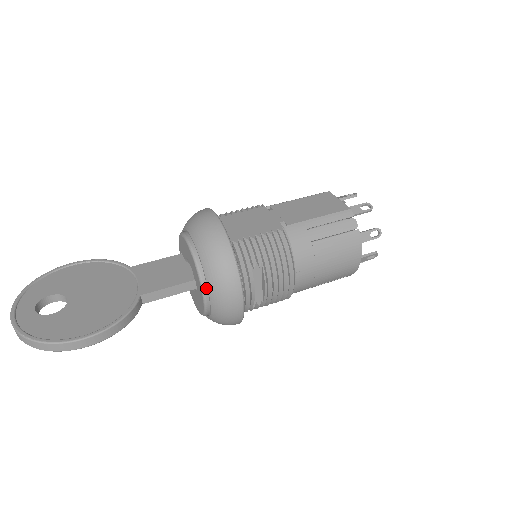
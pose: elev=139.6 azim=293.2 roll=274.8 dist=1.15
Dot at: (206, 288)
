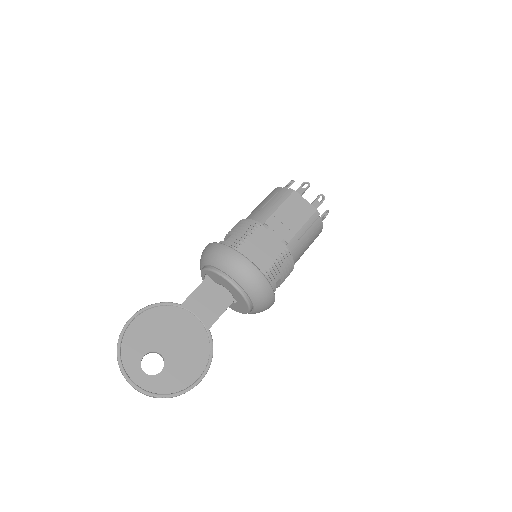
Dot at: (251, 308)
